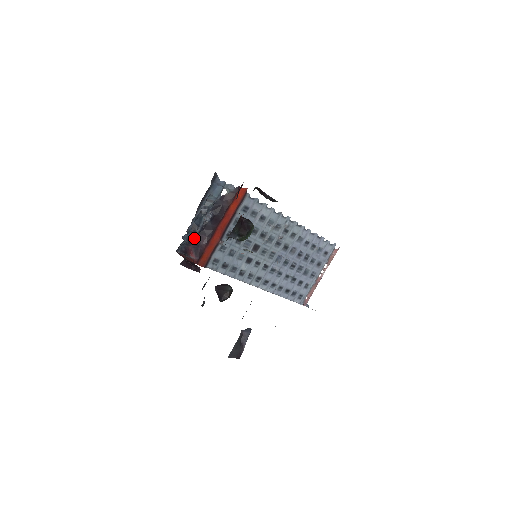
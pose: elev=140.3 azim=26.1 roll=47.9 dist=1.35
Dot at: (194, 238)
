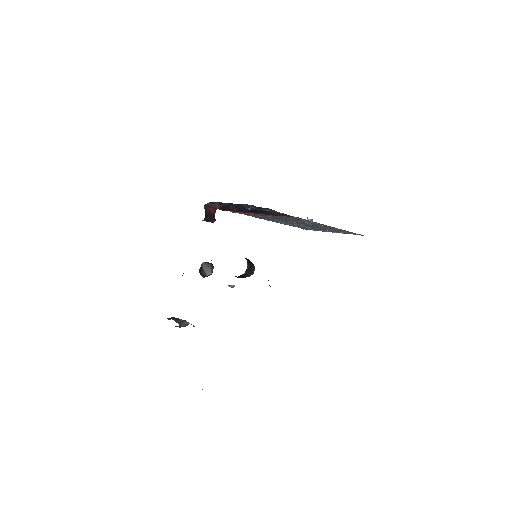
Dot at: occluded
